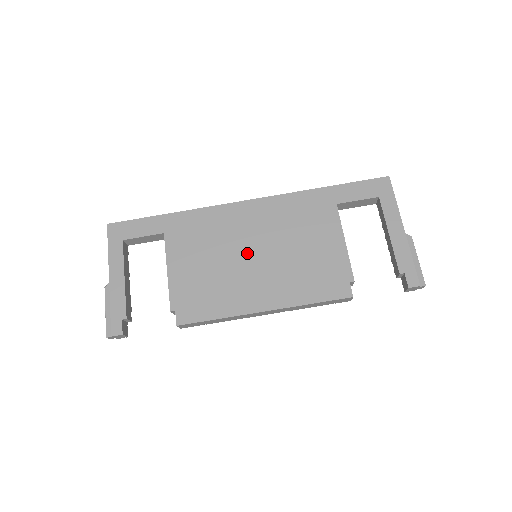
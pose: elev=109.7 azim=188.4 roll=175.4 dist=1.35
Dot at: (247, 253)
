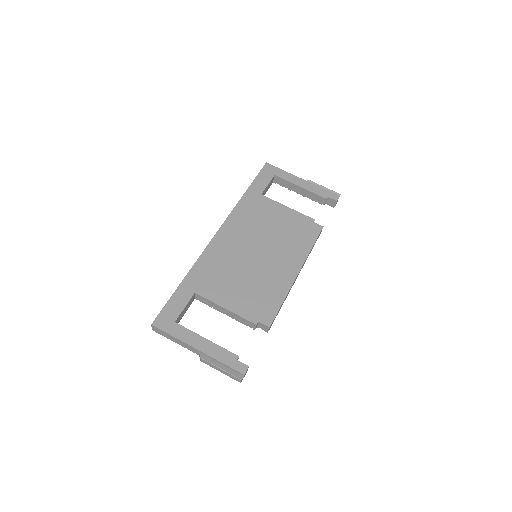
Dot at: (253, 256)
